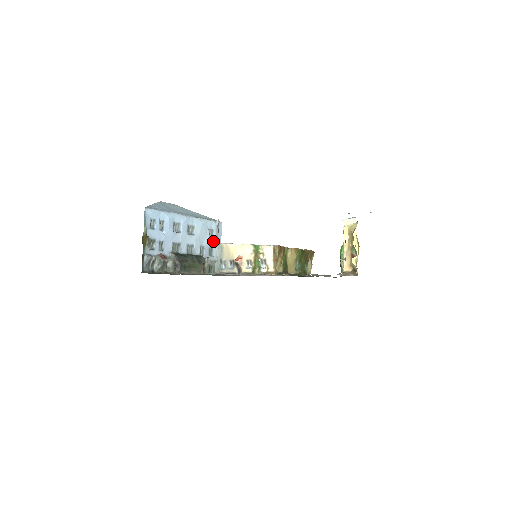
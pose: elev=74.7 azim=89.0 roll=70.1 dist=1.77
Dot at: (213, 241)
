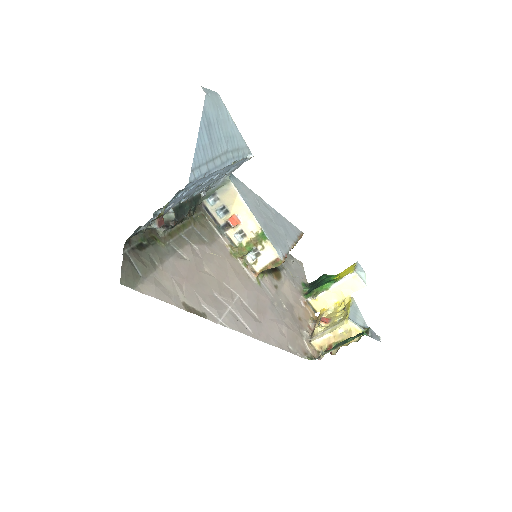
Dot at: (225, 175)
